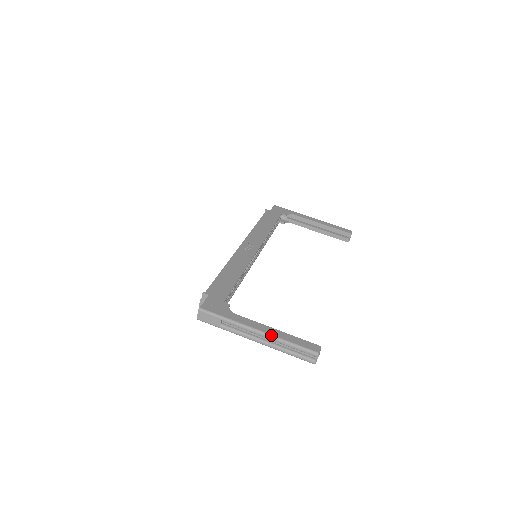
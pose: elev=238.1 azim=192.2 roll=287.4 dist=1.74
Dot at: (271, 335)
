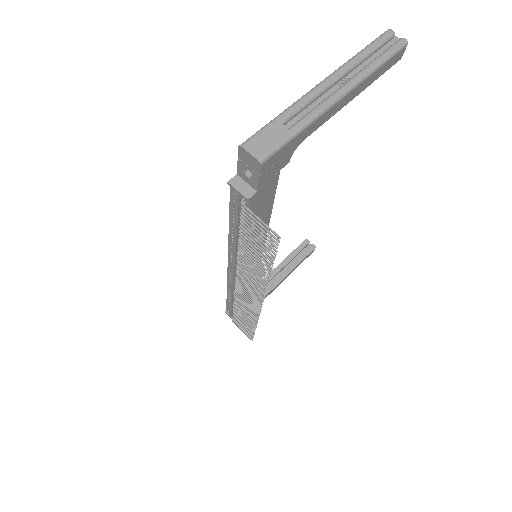
Dot at: (336, 70)
